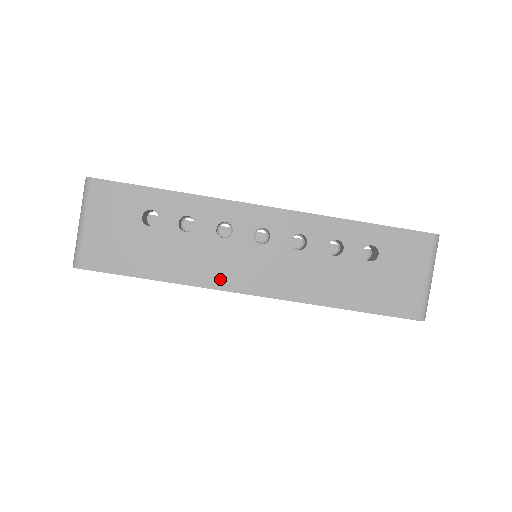
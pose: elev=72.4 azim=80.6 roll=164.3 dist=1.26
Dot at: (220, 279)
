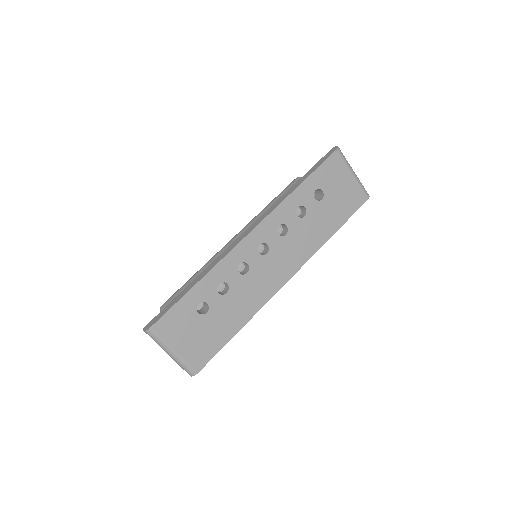
Dot at: (267, 293)
